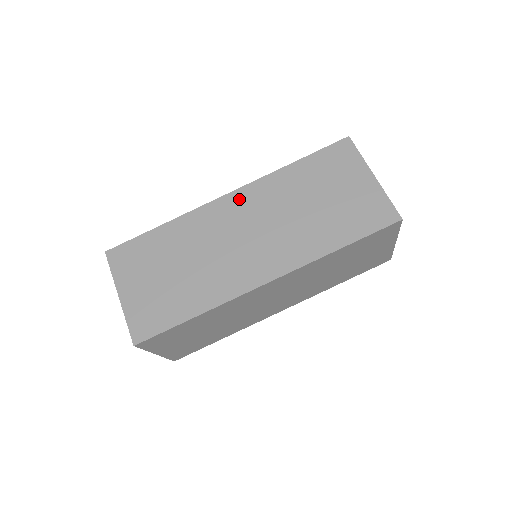
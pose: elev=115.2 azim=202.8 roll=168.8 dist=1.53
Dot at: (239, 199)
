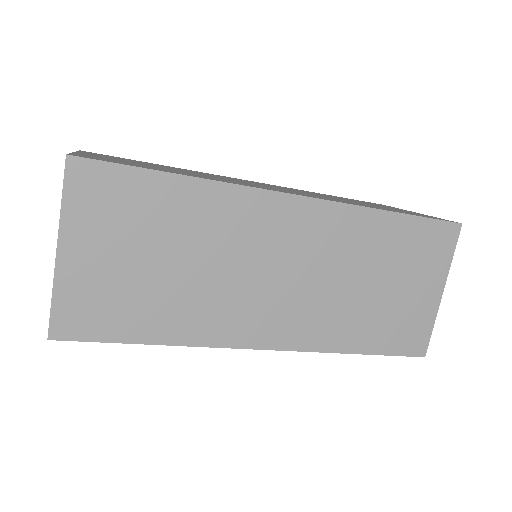
Dot at: occluded
